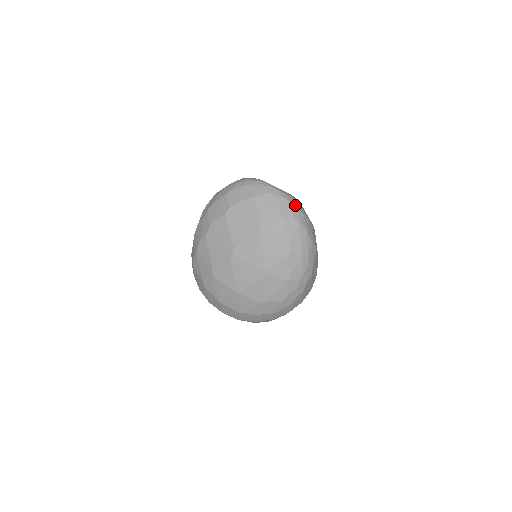
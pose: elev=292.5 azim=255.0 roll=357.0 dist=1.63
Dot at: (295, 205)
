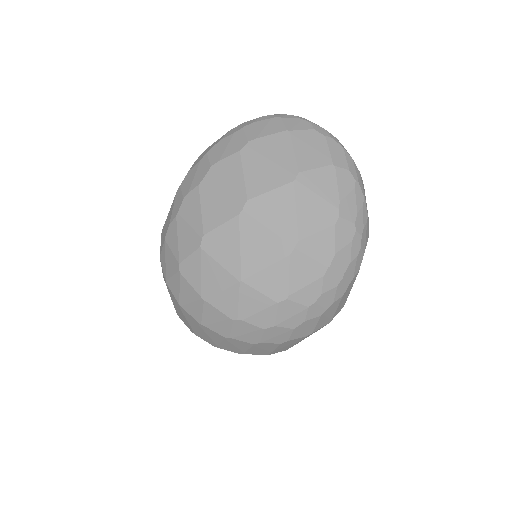
Dot at: occluded
